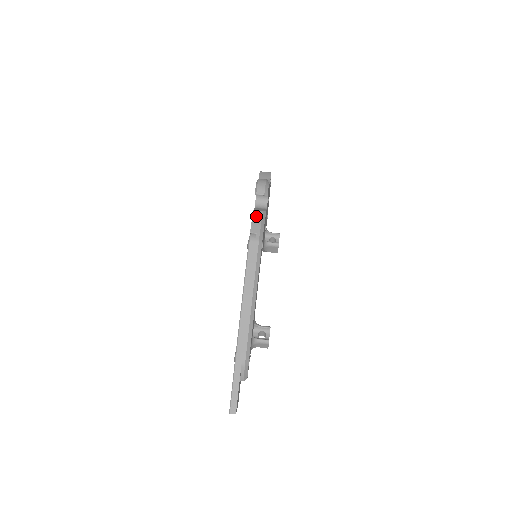
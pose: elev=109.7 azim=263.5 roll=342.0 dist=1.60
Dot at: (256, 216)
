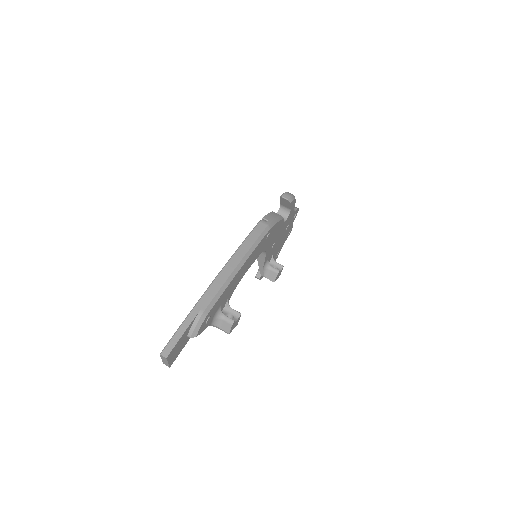
Dot at: (273, 213)
